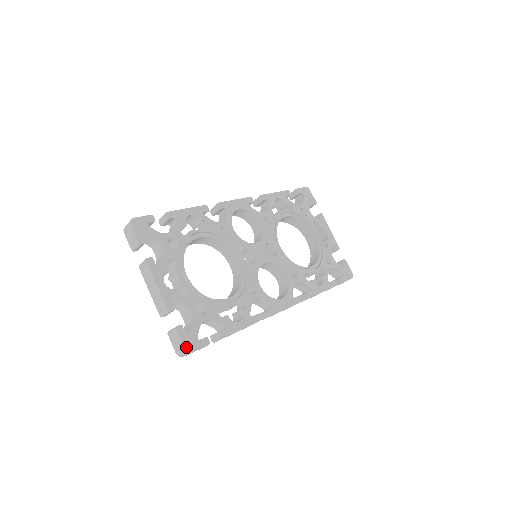
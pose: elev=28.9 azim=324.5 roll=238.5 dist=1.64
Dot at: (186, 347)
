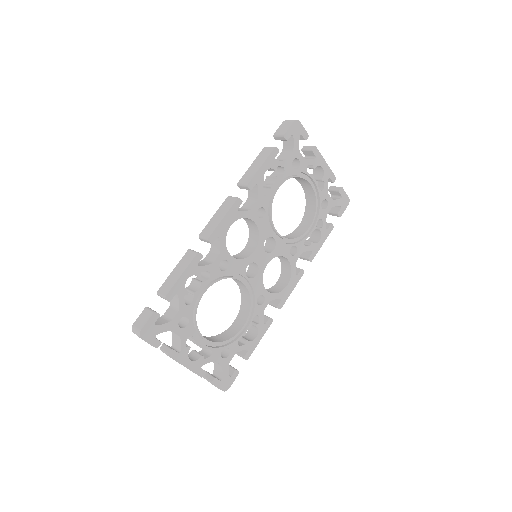
Dot at: (223, 389)
